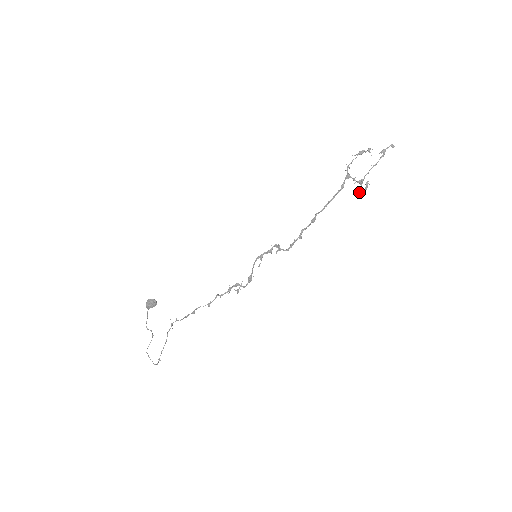
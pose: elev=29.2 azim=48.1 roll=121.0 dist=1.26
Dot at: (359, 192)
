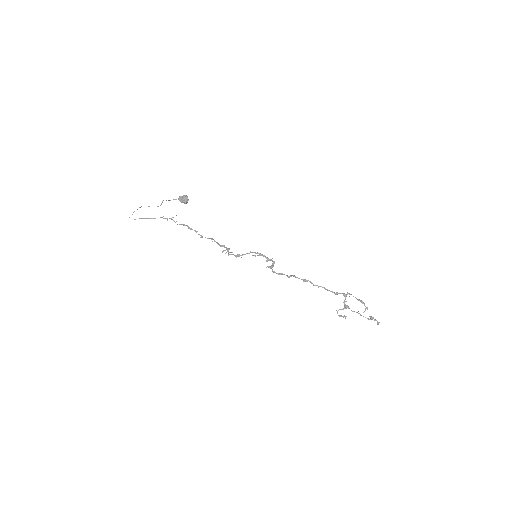
Dot at: occluded
